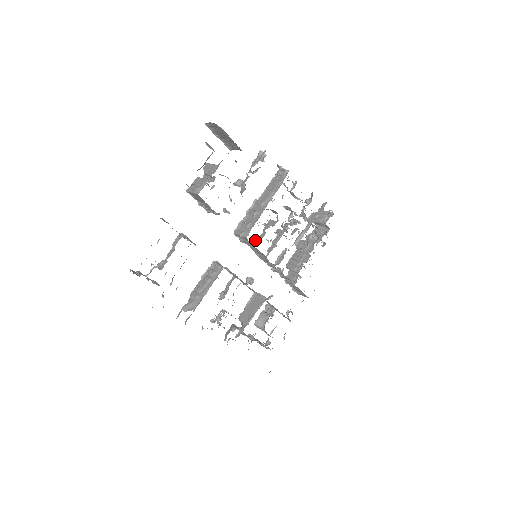
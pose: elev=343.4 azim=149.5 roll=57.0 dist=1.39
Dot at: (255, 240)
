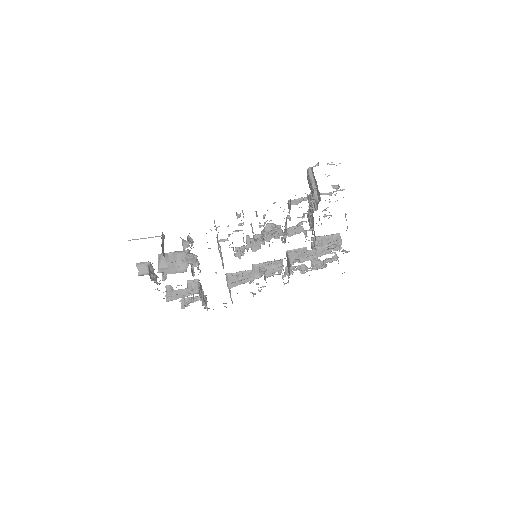
Dot at: occluded
